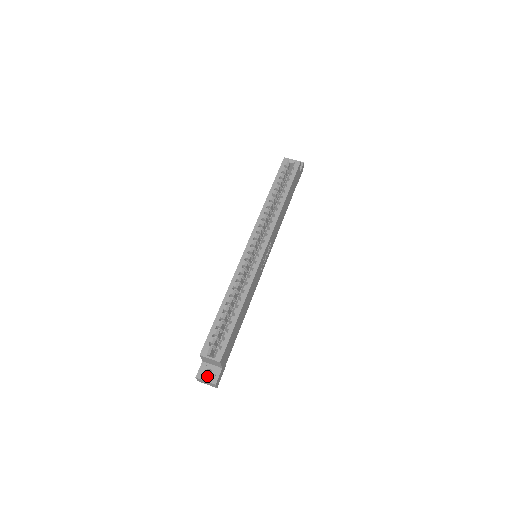
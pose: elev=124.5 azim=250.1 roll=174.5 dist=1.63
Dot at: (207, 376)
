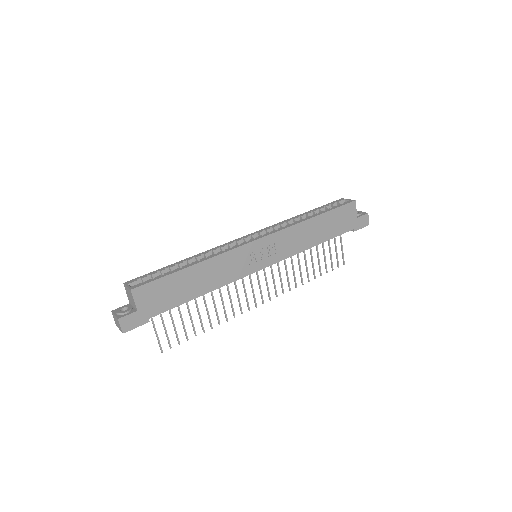
Dot at: (119, 311)
